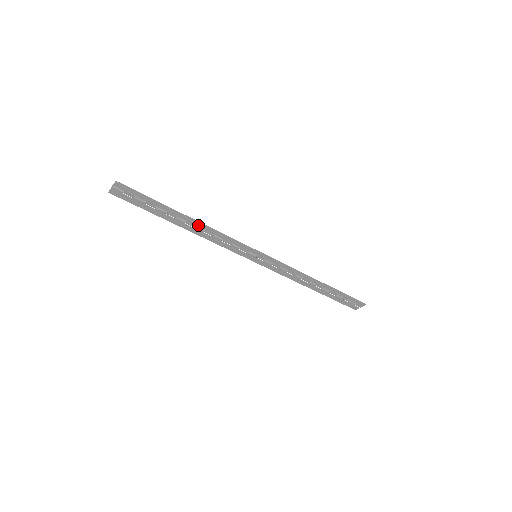
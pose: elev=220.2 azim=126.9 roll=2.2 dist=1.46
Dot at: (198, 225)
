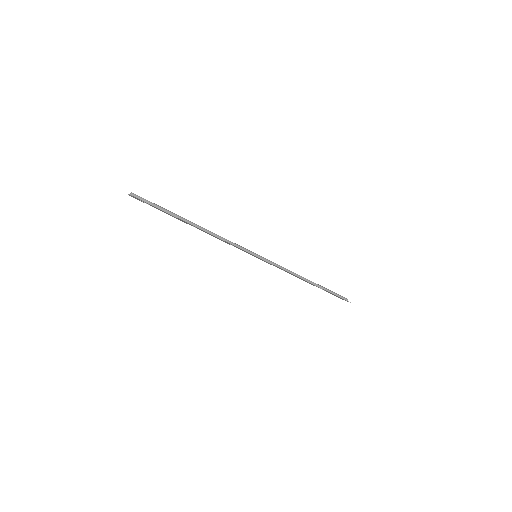
Dot at: (205, 231)
